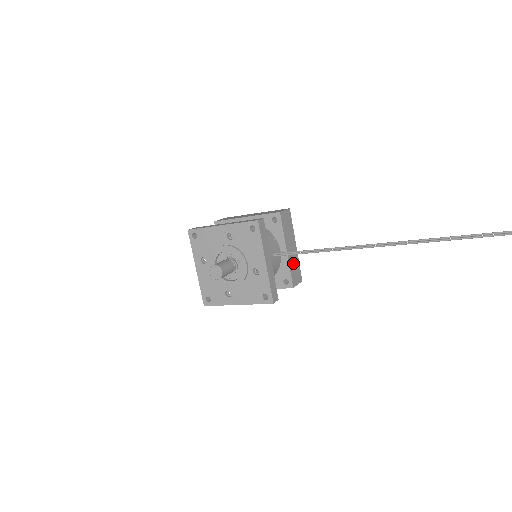
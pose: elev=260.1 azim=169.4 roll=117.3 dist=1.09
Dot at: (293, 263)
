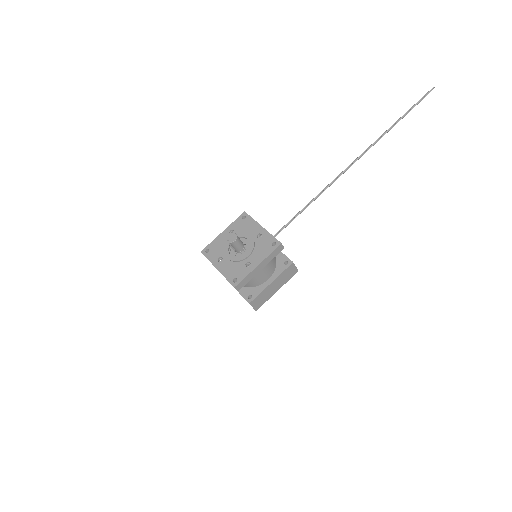
Dot at: occluded
